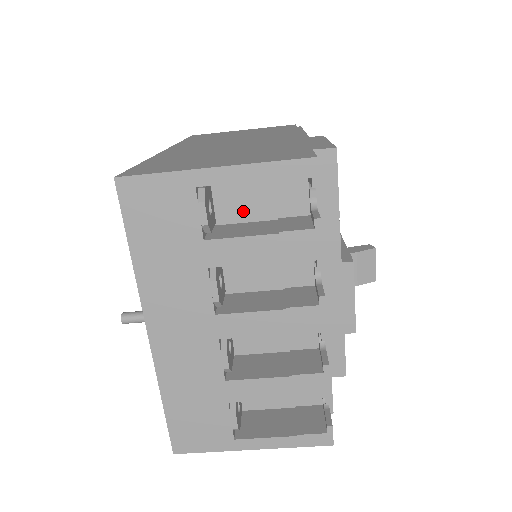
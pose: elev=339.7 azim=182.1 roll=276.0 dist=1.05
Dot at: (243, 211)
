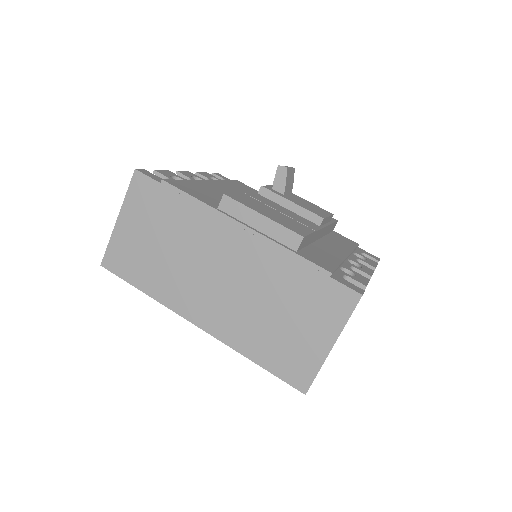
Dot at: occluded
